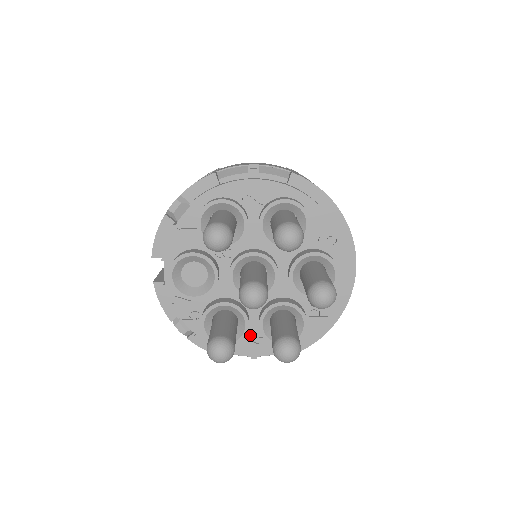
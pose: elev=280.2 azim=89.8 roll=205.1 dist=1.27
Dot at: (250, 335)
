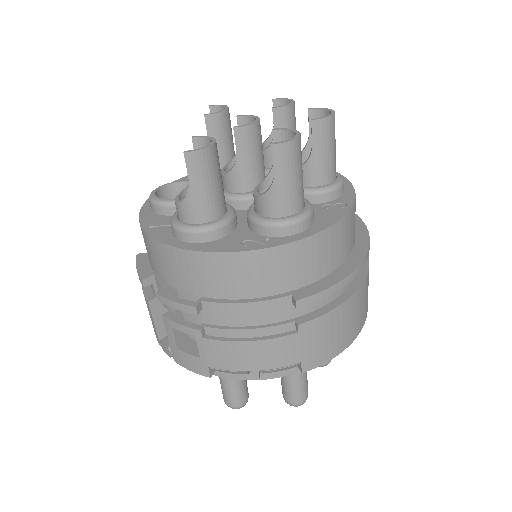
Dot at: occluded
